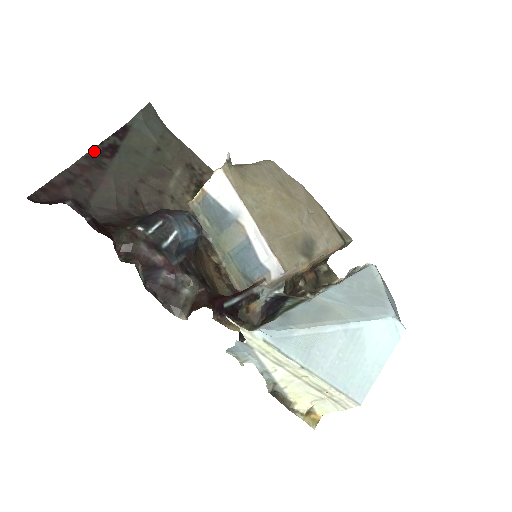
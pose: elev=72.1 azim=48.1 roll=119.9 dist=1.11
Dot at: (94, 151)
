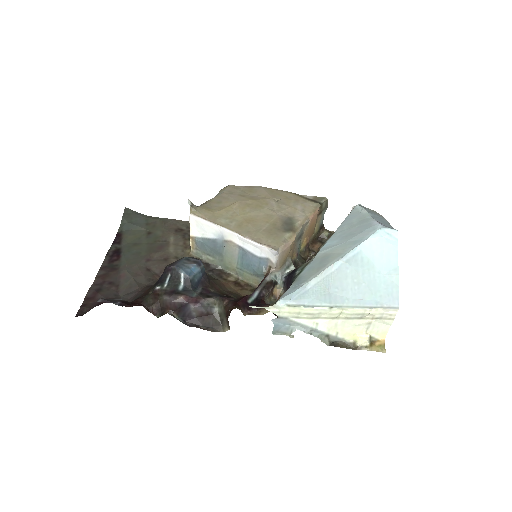
Dot at: (105, 262)
